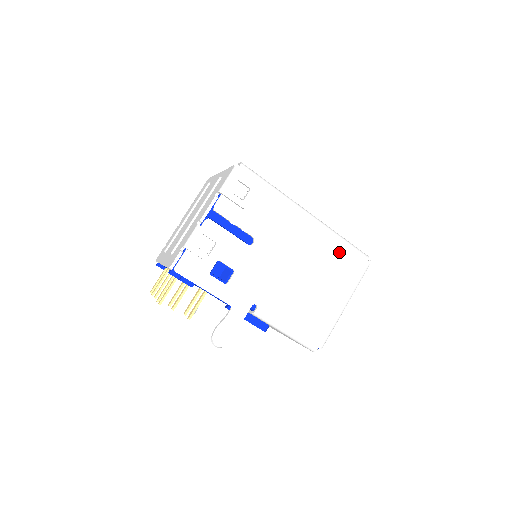
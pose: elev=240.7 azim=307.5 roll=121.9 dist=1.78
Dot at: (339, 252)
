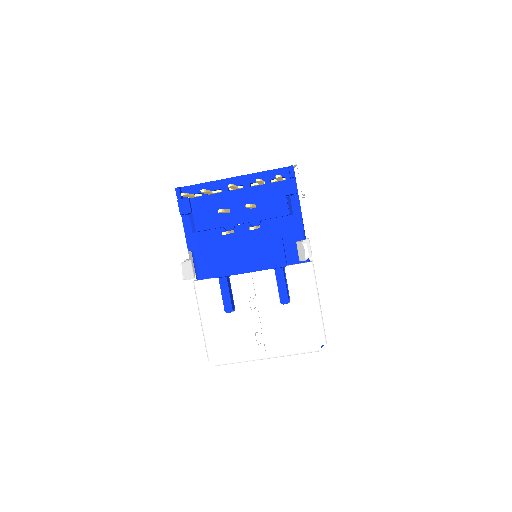
Dot at: occluded
